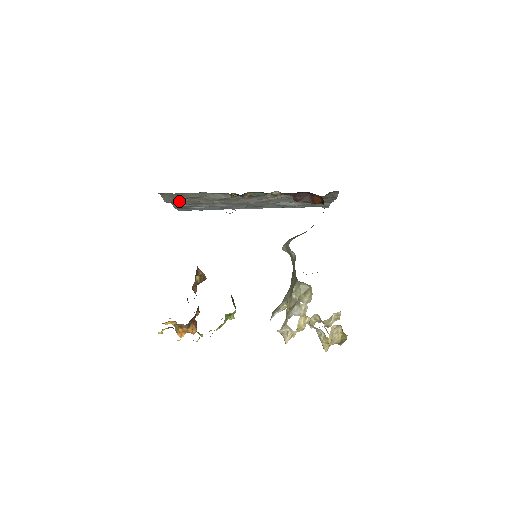
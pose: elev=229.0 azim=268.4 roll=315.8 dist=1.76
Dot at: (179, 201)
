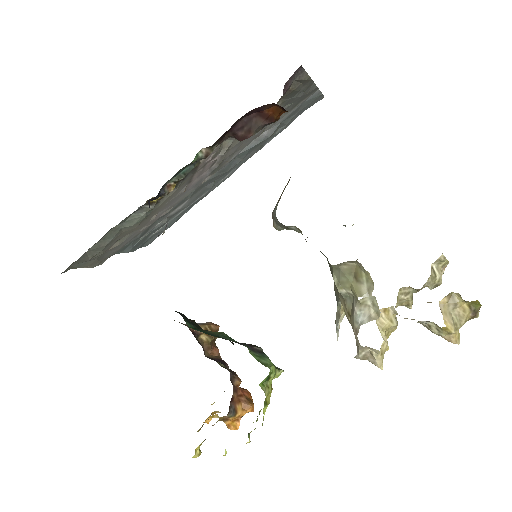
Dot at: (113, 251)
